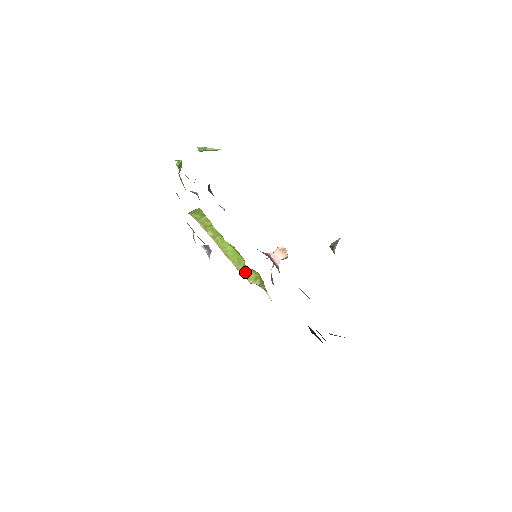
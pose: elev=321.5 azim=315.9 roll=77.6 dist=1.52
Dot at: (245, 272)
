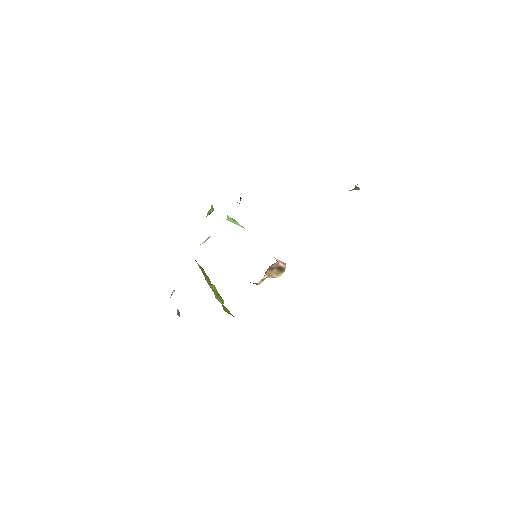
Dot at: (222, 305)
